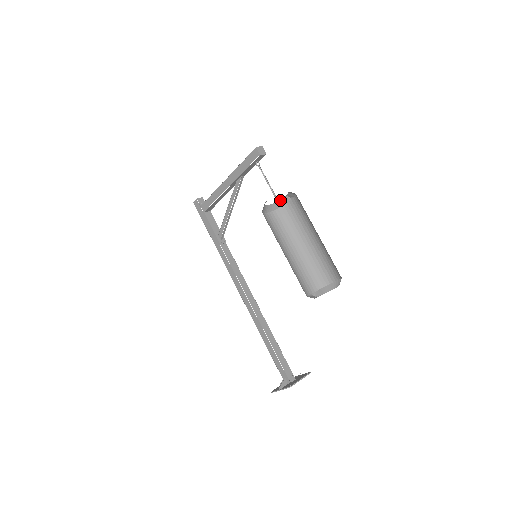
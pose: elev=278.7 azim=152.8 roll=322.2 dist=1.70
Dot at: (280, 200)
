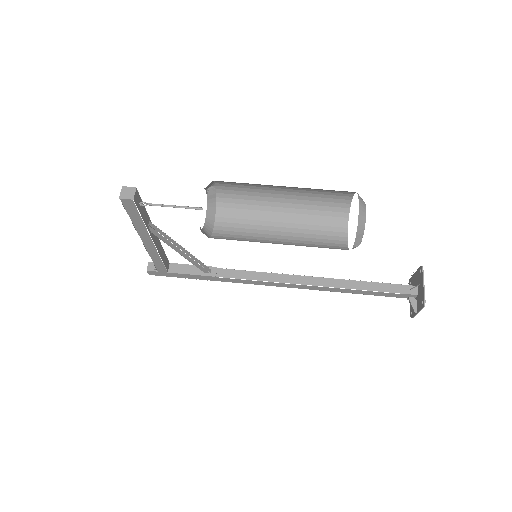
Dot at: (207, 200)
